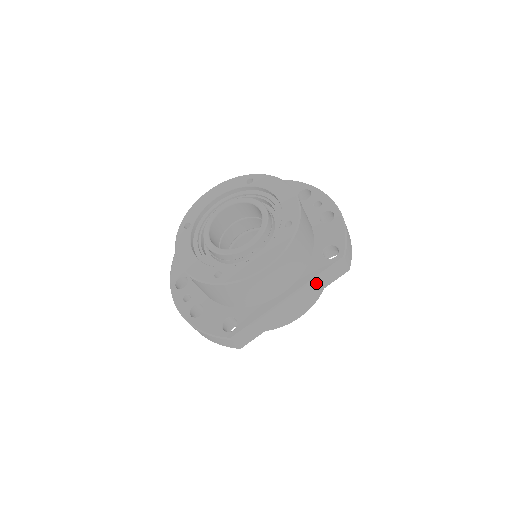
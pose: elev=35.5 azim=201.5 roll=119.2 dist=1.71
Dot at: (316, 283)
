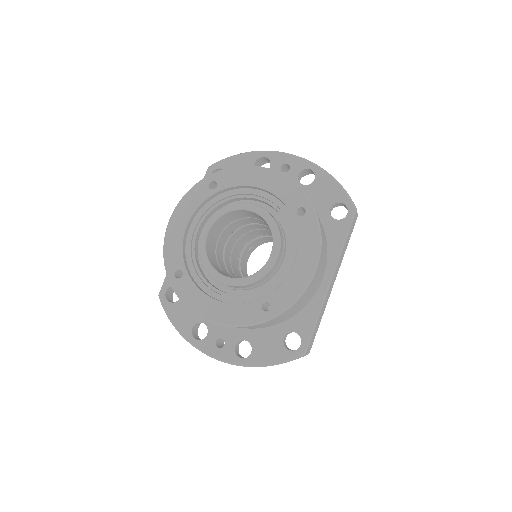
Dot at: (343, 249)
